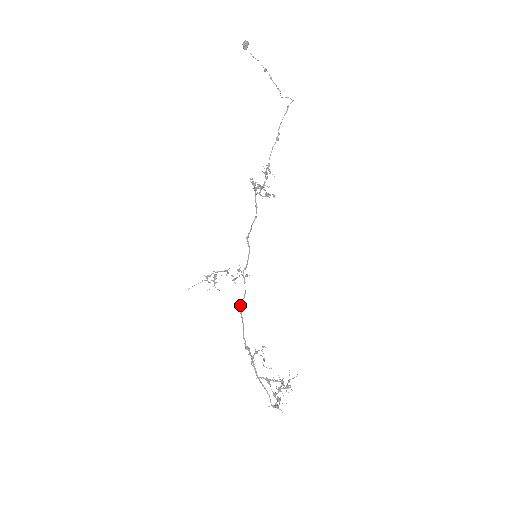
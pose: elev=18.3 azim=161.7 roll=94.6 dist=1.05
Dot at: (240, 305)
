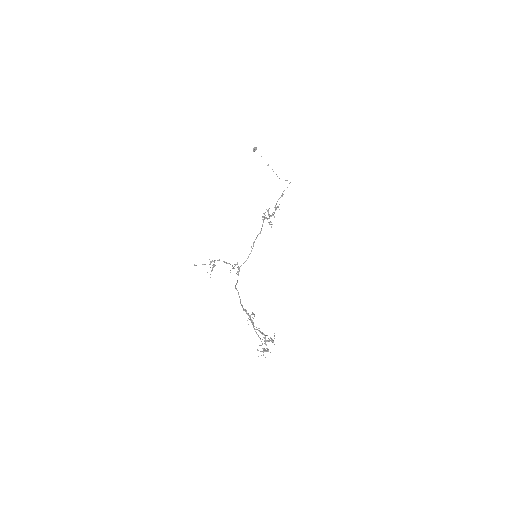
Dot at: (235, 286)
